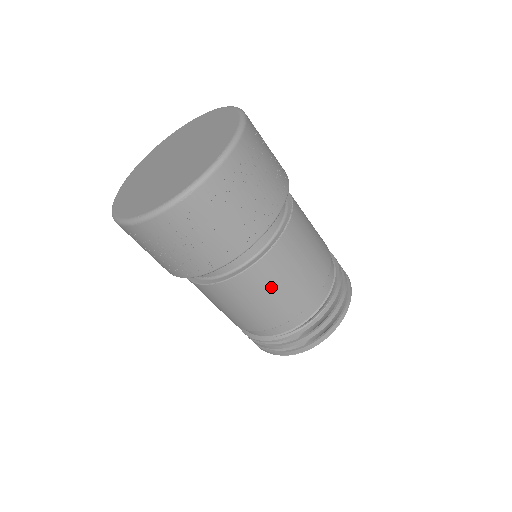
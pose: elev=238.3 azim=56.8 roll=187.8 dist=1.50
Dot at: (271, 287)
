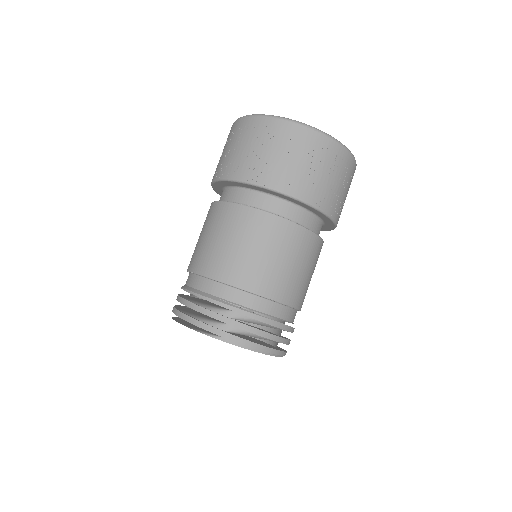
Dot at: (270, 247)
